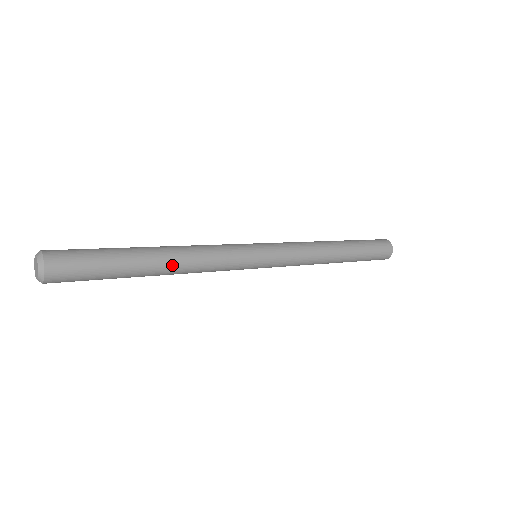
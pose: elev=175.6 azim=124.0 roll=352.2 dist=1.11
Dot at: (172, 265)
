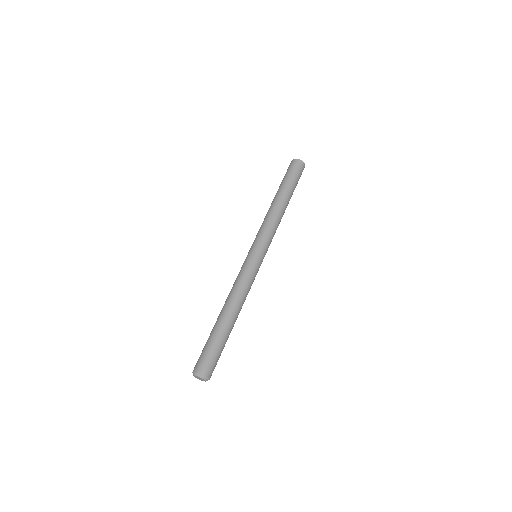
Dot at: (237, 311)
